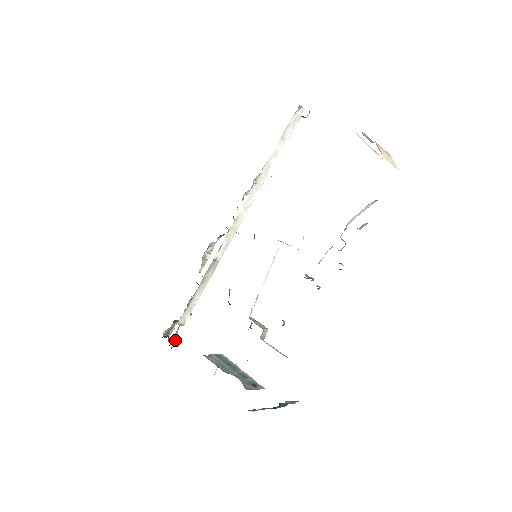
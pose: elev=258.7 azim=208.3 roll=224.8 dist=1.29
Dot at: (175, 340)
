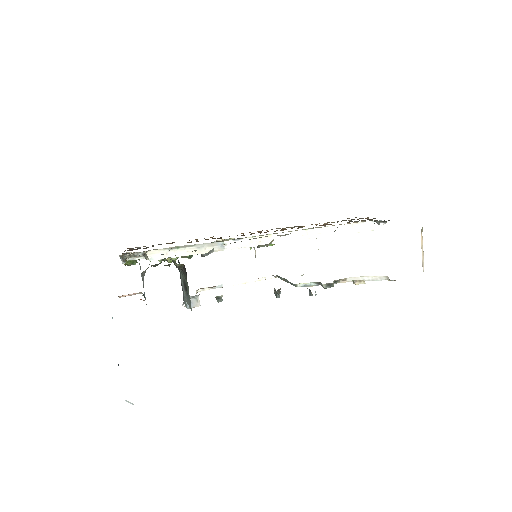
Dot at: occluded
